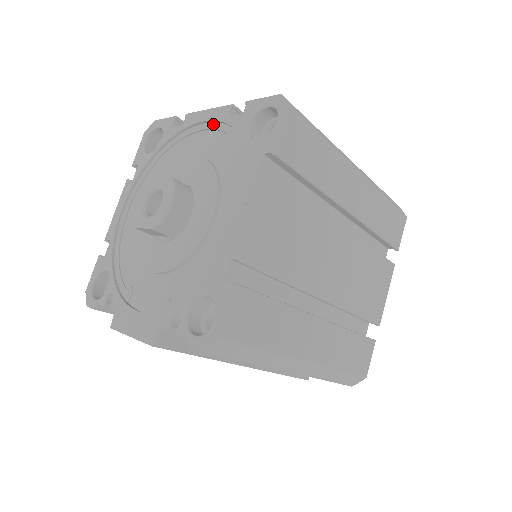
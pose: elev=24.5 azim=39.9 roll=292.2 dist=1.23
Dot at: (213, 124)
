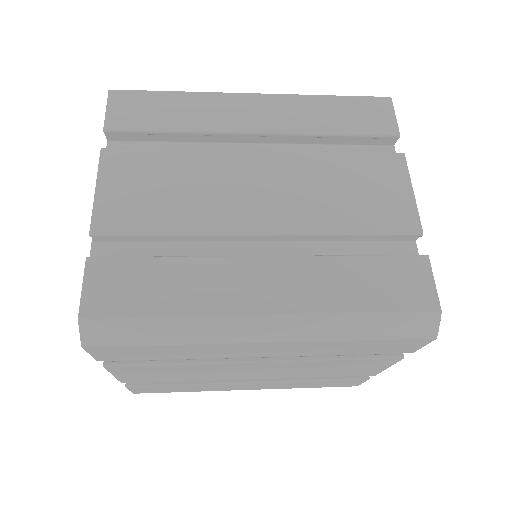
Dot at: occluded
